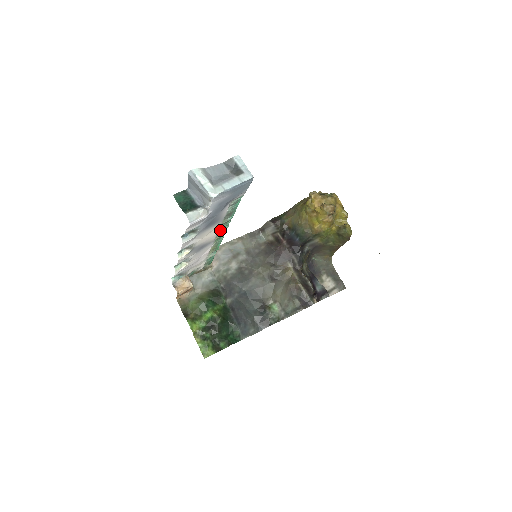
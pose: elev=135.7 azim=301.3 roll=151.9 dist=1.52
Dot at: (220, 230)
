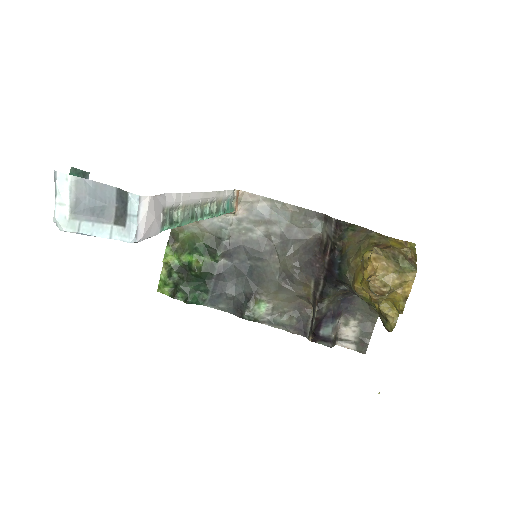
Dot at: occluded
